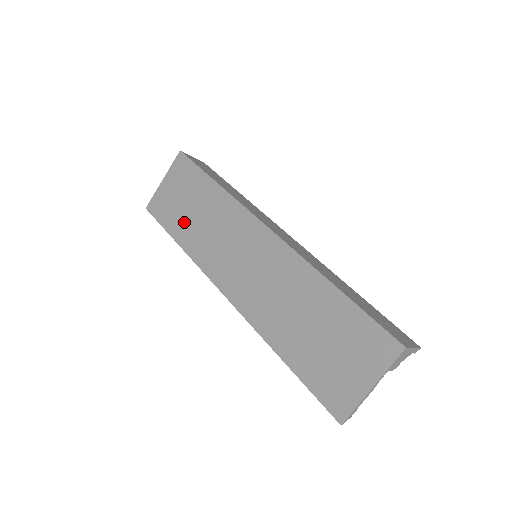
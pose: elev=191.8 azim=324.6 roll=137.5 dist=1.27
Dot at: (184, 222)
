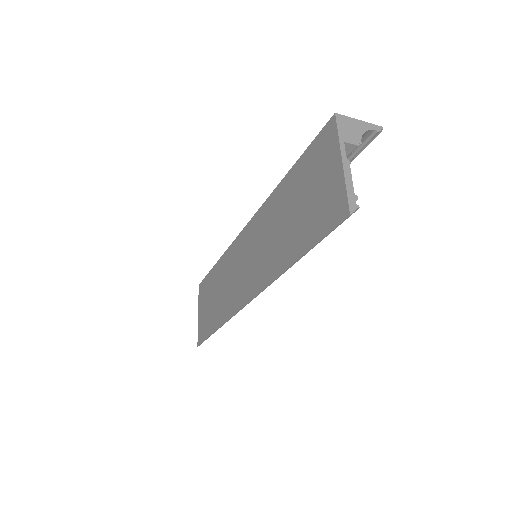
Dot at: (214, 312)
